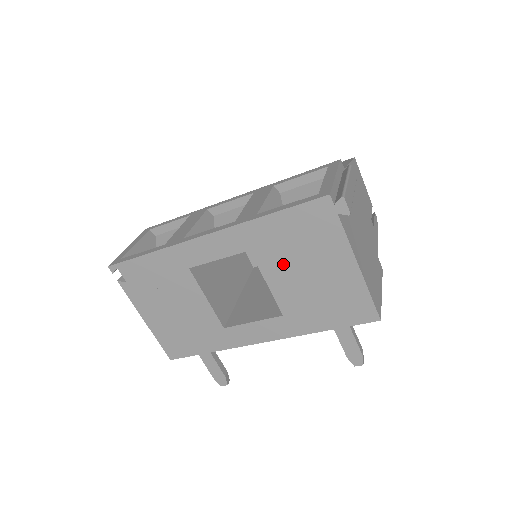
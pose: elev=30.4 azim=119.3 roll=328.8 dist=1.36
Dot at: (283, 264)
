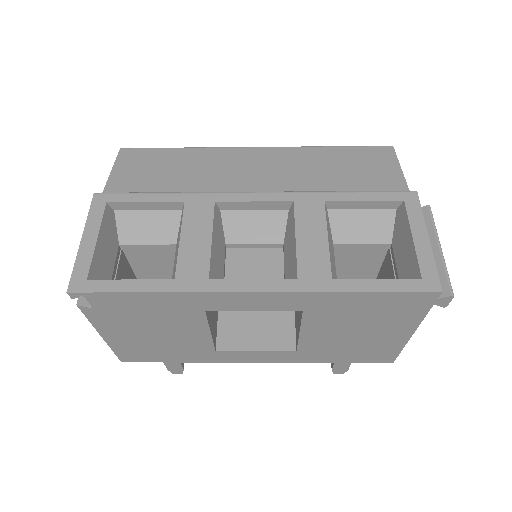
Dot at: (333, 324)
